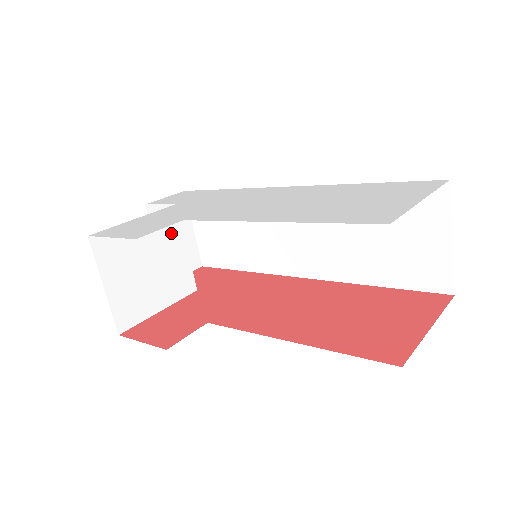
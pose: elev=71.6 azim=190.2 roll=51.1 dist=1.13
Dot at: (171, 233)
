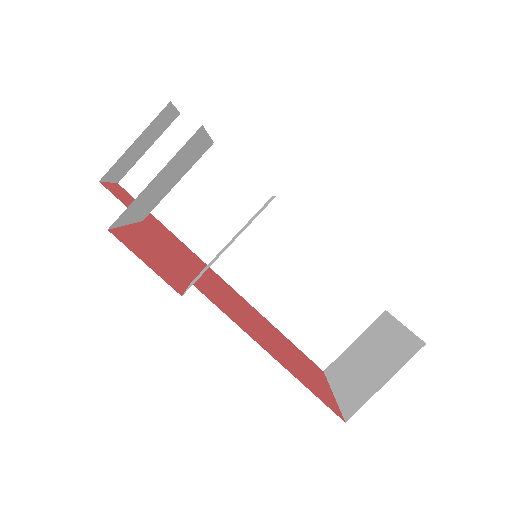
Dot at: (192, 163)
